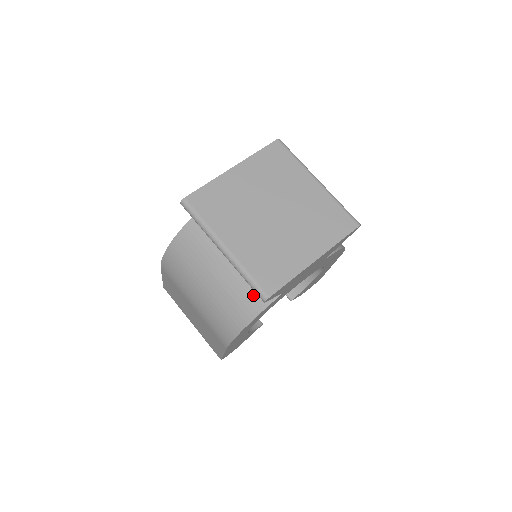
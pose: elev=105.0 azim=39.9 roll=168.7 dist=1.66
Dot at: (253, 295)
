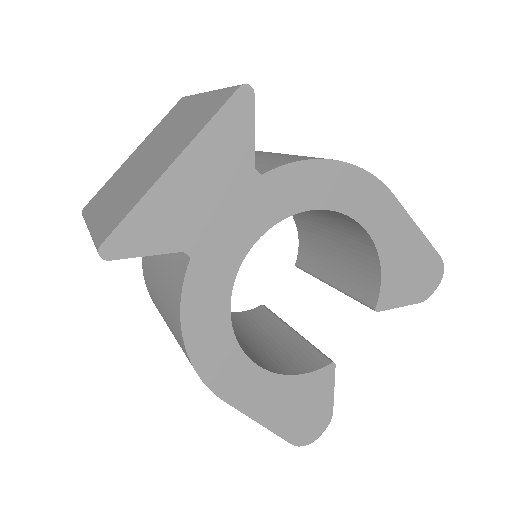
Dot at: (174, 282)
